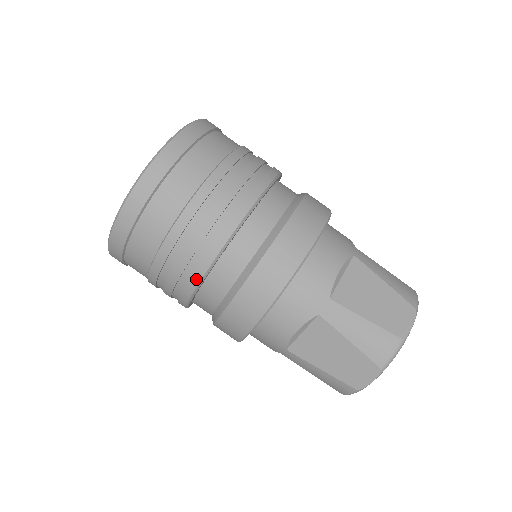
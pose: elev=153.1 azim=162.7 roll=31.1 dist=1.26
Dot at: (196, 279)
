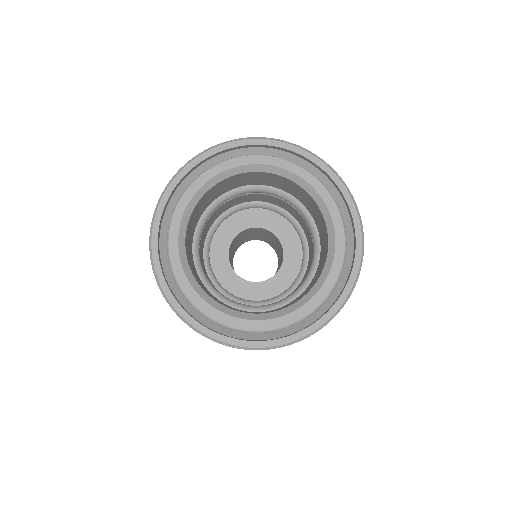
Dot at: occluded
